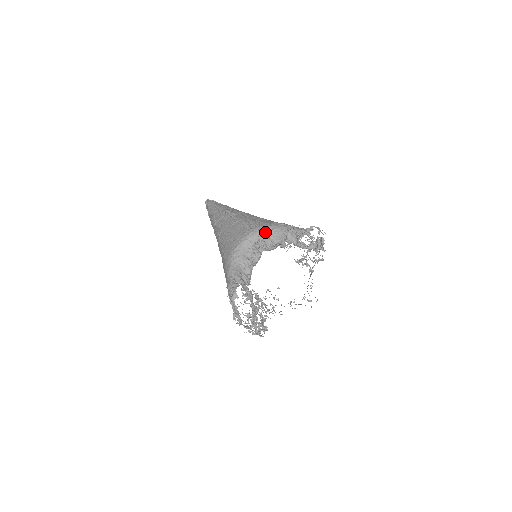
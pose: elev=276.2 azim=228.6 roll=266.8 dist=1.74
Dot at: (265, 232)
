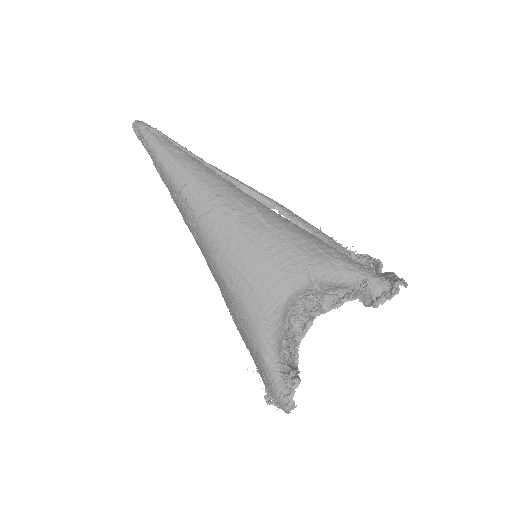
Dot at: (319, 283)
